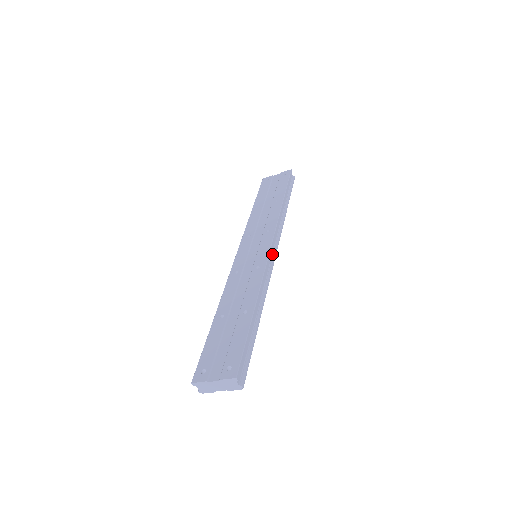
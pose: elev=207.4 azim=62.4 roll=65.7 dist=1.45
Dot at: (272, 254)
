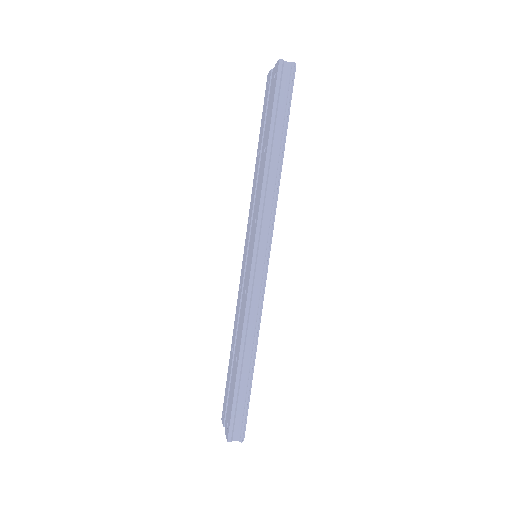
Dot at: (261, 261)
